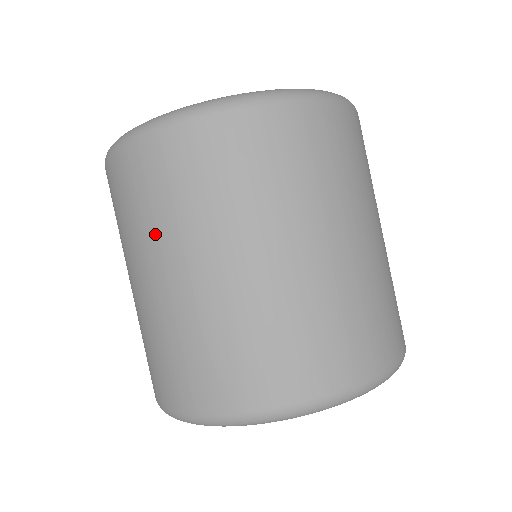
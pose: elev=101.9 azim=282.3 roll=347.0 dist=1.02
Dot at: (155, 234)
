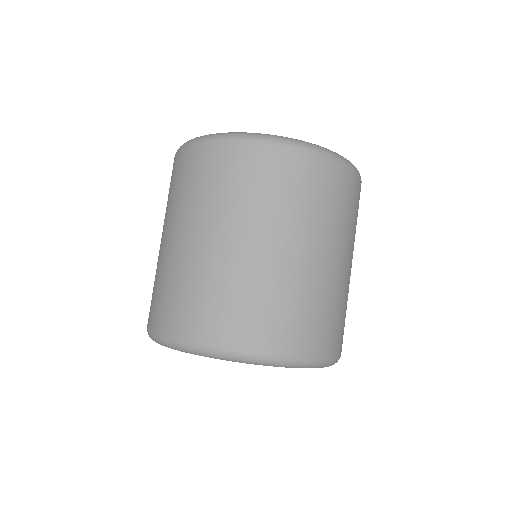
Dot at: (181, 207)
